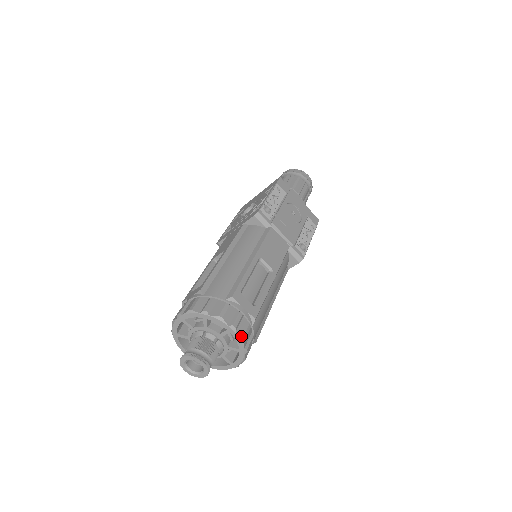
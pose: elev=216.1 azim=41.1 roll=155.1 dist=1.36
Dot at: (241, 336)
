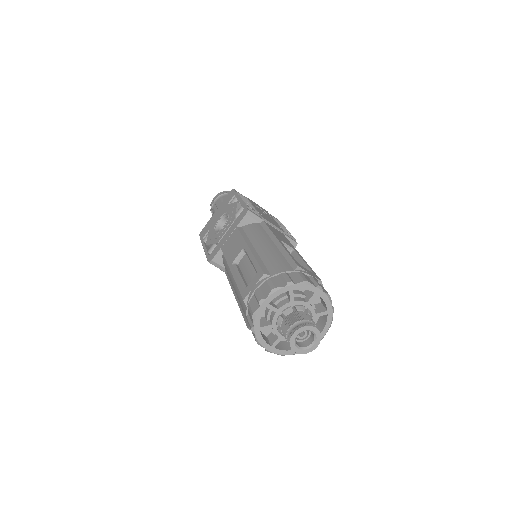
Dot at: (328, 294)
